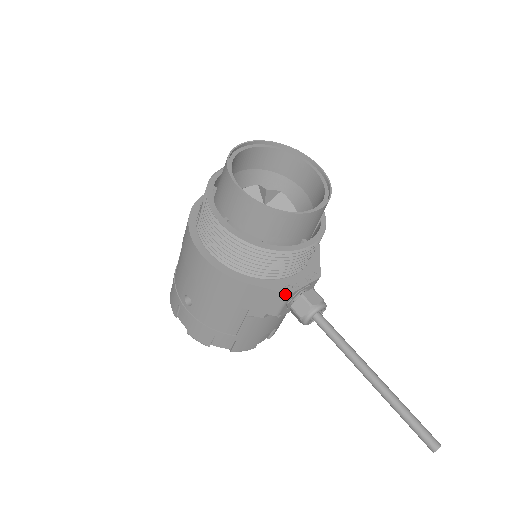
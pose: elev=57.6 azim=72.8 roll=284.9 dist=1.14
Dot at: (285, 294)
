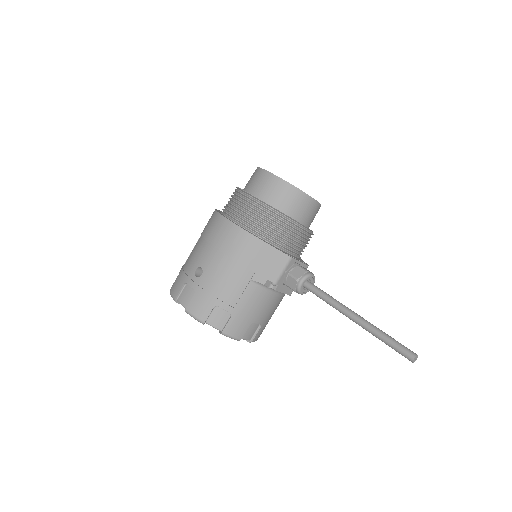
Dot at: (288, 257)
